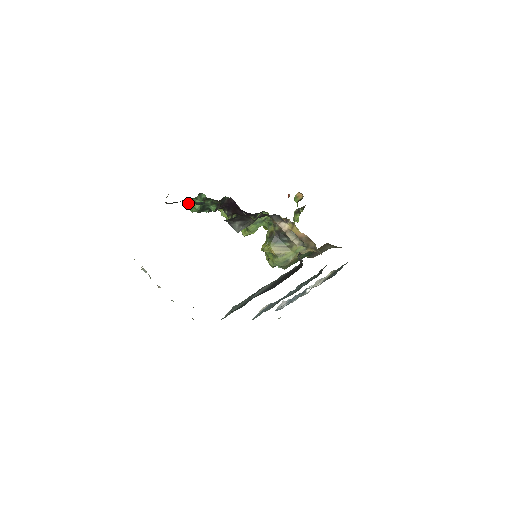
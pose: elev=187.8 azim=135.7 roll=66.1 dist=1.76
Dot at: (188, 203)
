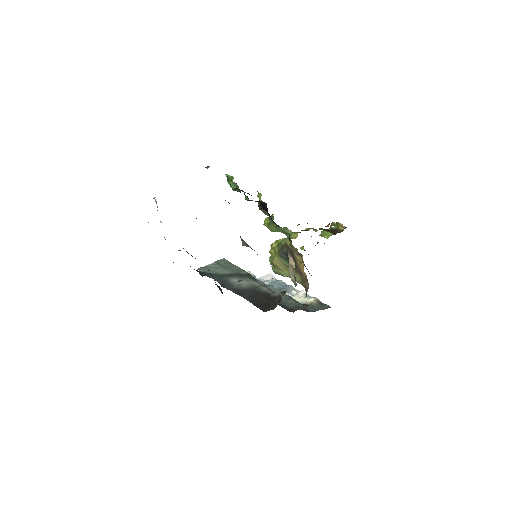
Dot at: occluded
